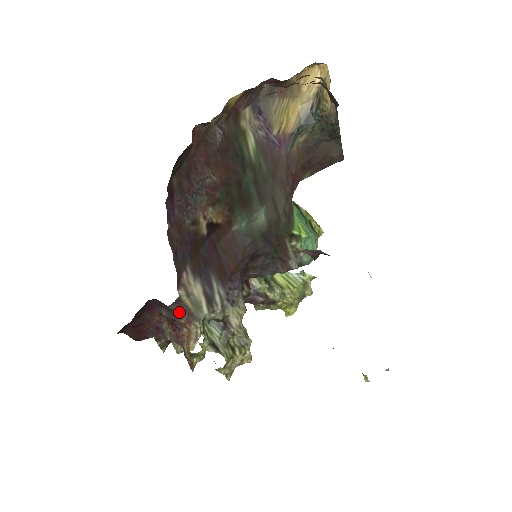
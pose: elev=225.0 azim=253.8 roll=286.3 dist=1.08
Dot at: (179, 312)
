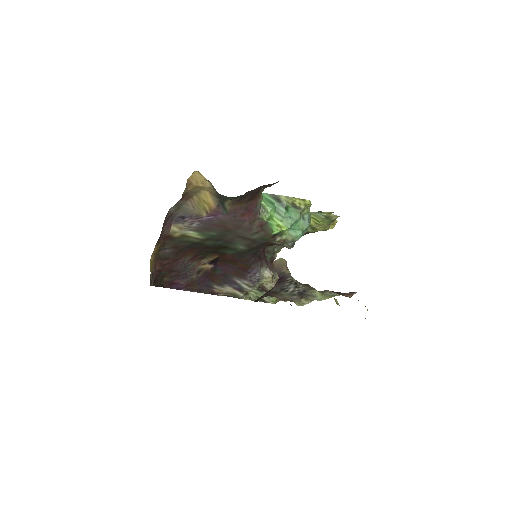
Dot at: occluded
